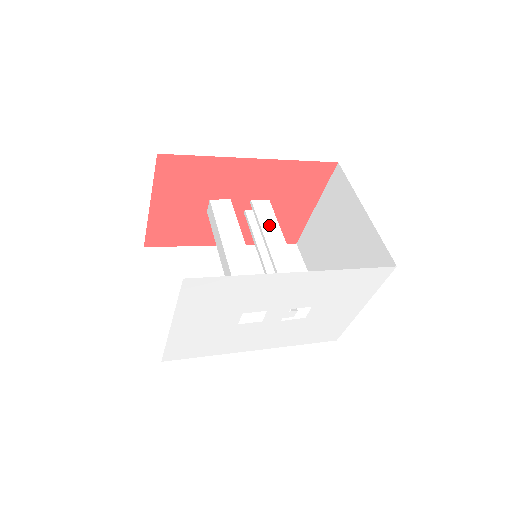
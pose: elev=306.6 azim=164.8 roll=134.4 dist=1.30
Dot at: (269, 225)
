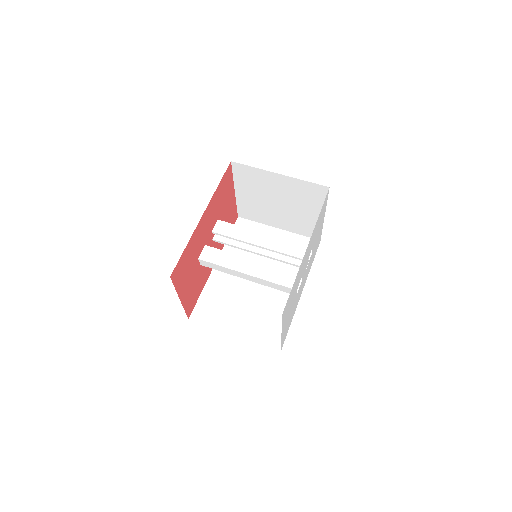
Dot at: (239, 233)
